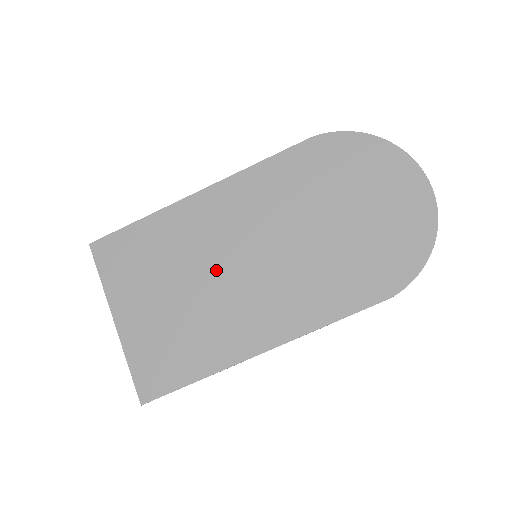
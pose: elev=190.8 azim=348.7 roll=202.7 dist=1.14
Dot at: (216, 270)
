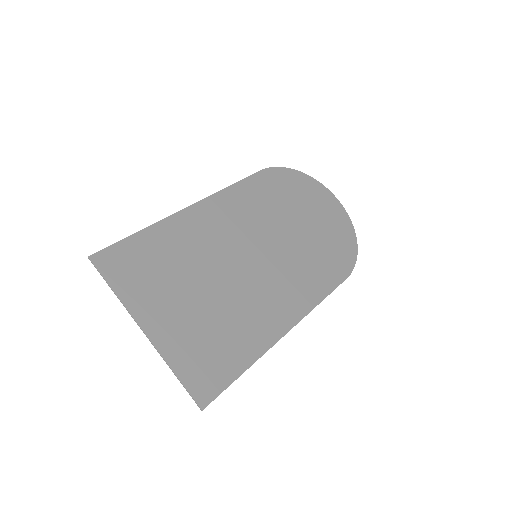
Dot at: (229, 270)
